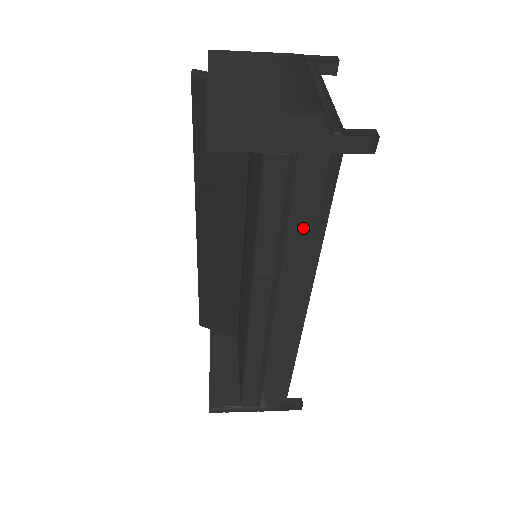
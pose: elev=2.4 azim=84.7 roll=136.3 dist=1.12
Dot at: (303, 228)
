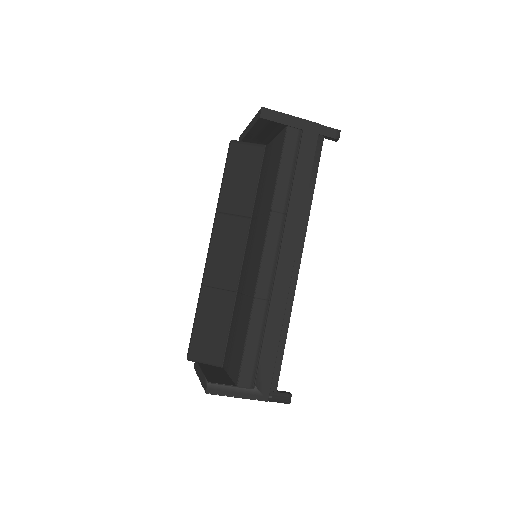
Dot at: (303, 179)
